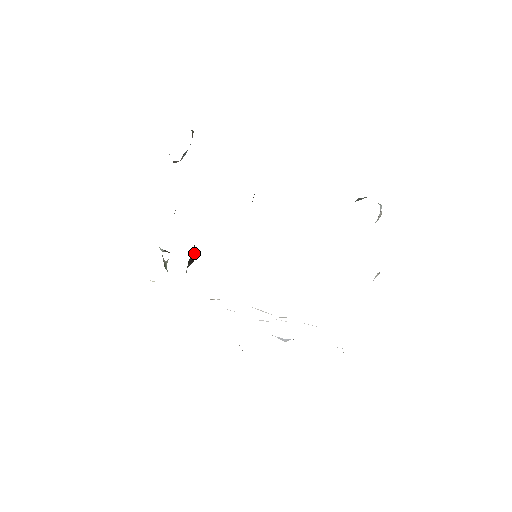
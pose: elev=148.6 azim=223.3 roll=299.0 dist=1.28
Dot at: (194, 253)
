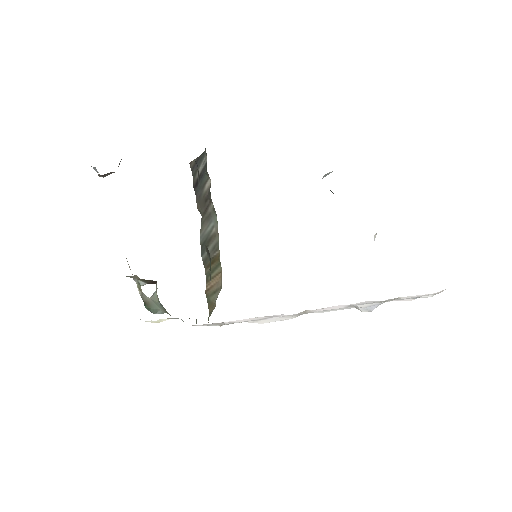
Dot at: occluded
